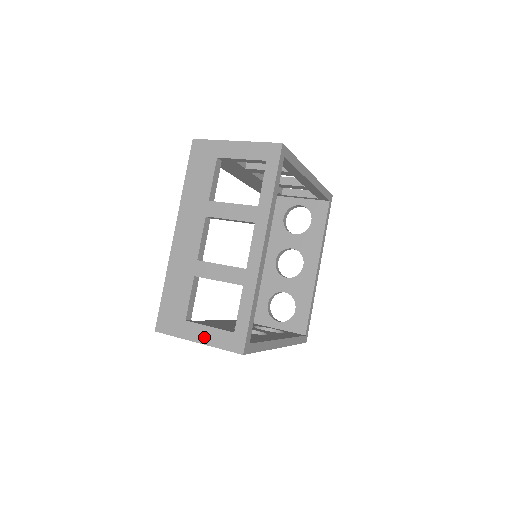
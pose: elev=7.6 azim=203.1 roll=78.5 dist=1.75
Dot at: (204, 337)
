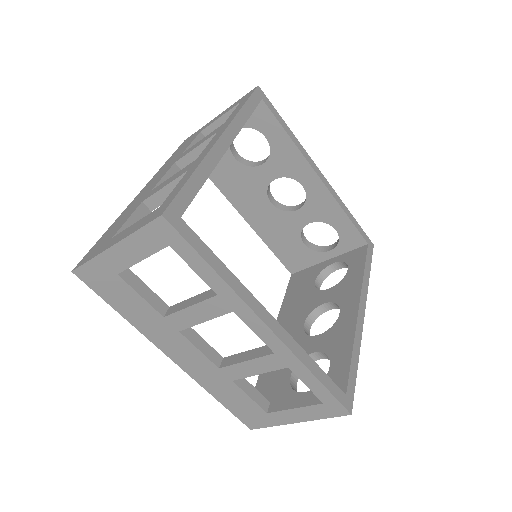
Dot at: (299, 417)
